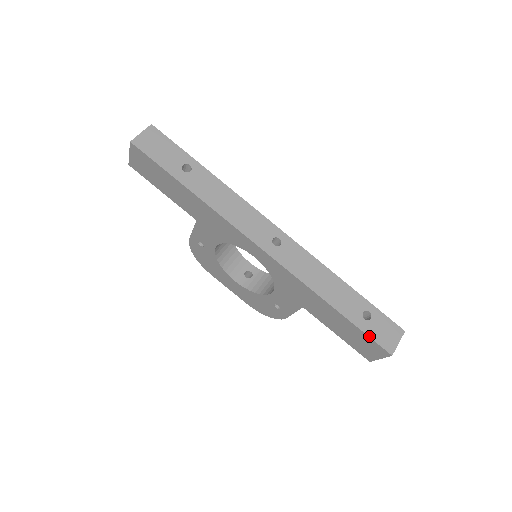
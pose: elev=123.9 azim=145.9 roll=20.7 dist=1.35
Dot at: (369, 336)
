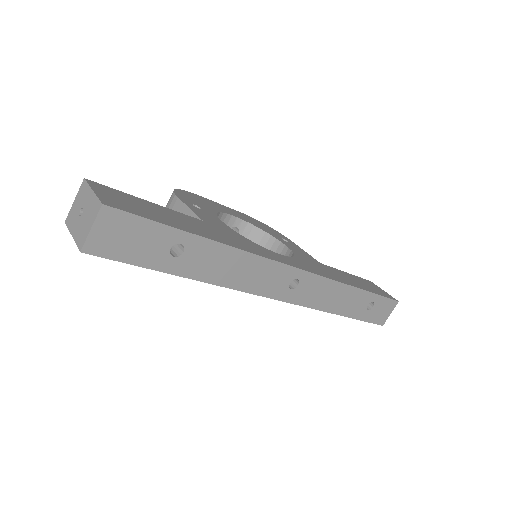
Dot at: (368, 322)
